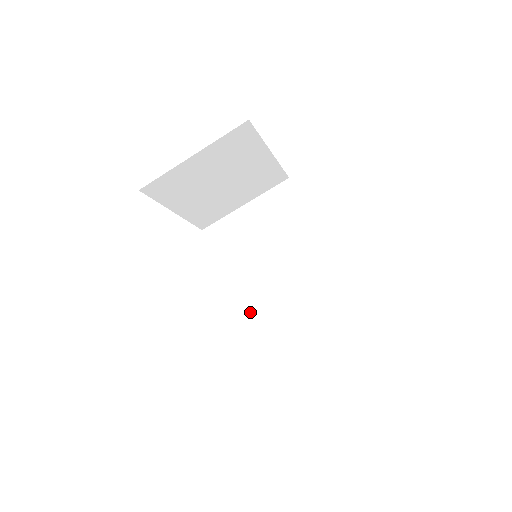
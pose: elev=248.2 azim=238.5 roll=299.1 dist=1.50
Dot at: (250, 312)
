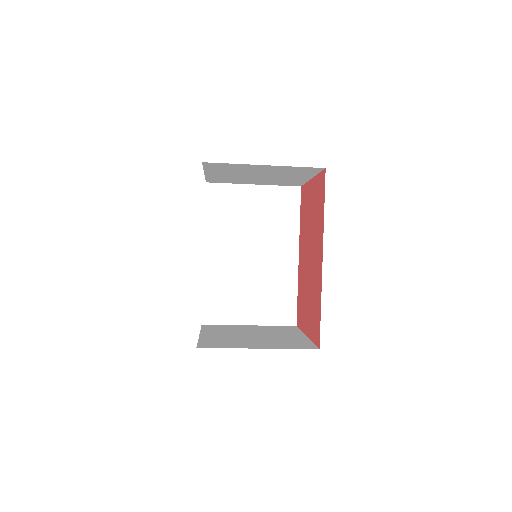
Dot at: (214, 276)
